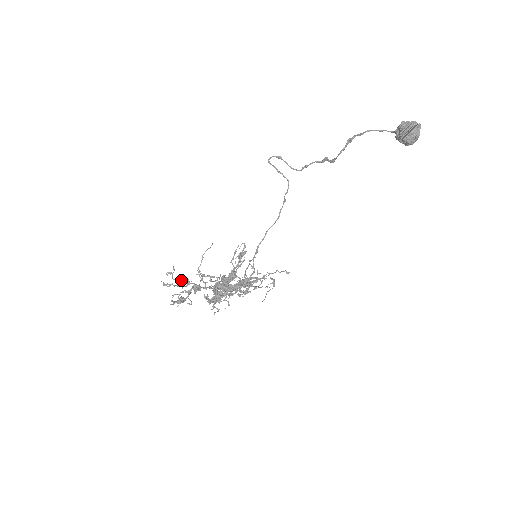
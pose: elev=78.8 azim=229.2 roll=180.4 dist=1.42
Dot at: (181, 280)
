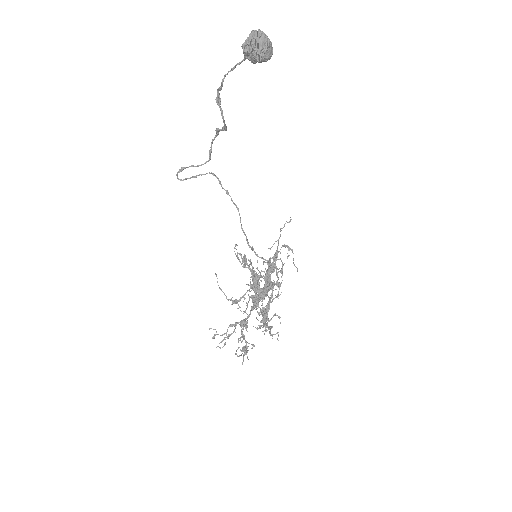
Dot at: (227, 330)
